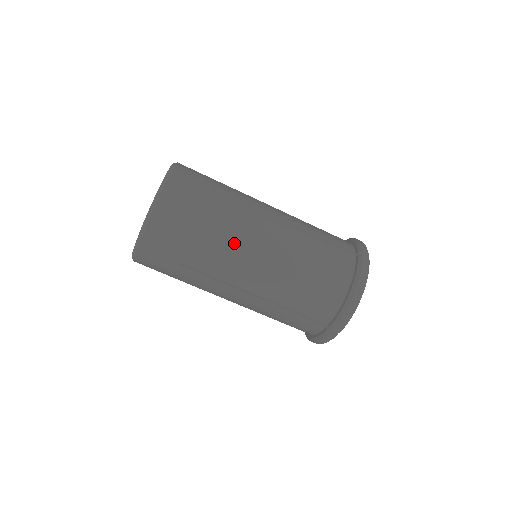
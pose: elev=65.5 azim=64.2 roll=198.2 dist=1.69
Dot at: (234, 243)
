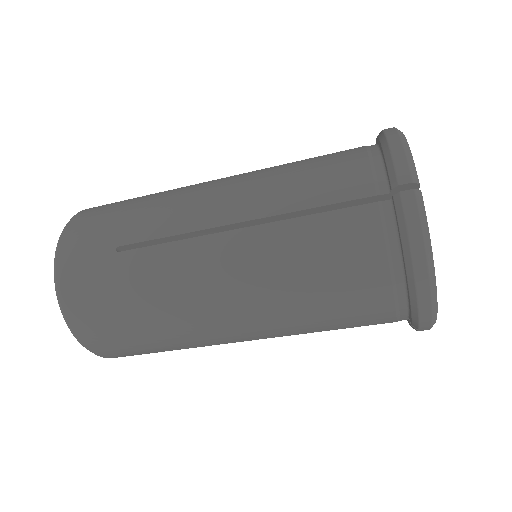
Dot at: (187, 312)
